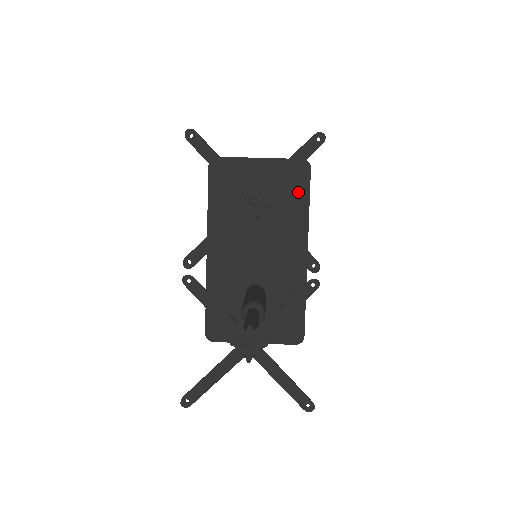
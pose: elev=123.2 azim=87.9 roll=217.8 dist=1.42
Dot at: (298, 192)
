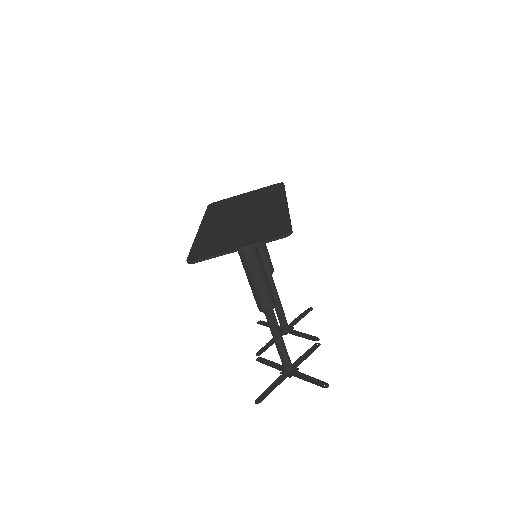
Dot at: occluded
